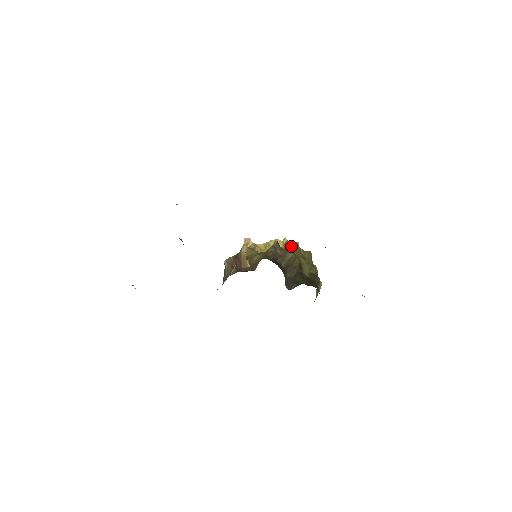
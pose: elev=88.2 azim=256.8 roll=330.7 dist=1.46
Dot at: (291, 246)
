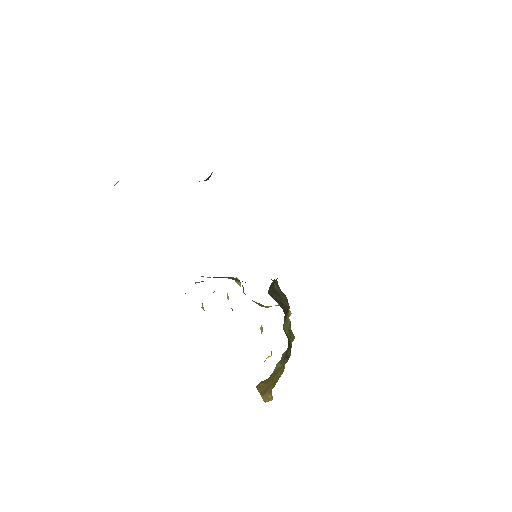
Dot at: occluded
